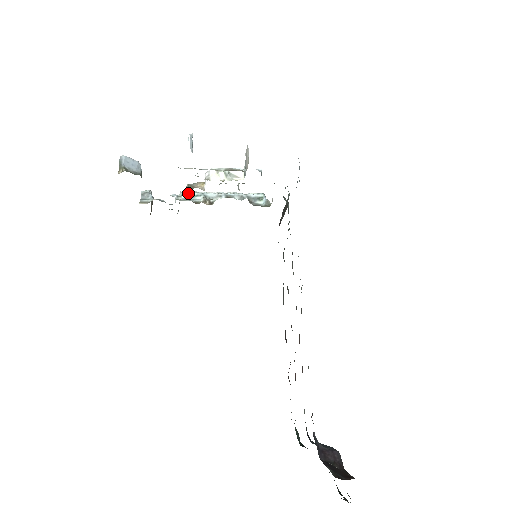
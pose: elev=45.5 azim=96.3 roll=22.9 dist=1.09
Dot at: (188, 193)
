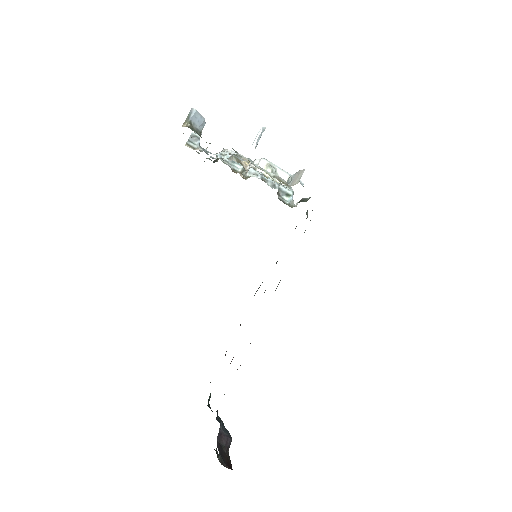
Dot at: occluded
